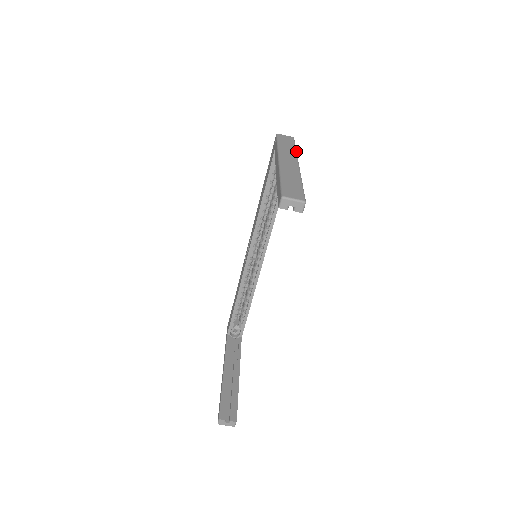
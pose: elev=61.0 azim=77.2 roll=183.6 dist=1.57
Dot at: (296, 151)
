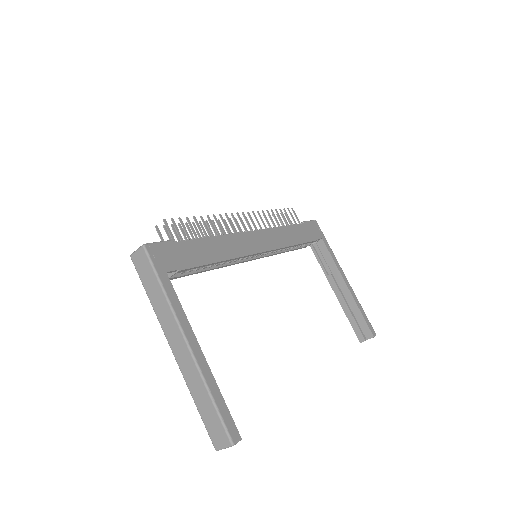
Dot at: (166, 297)
